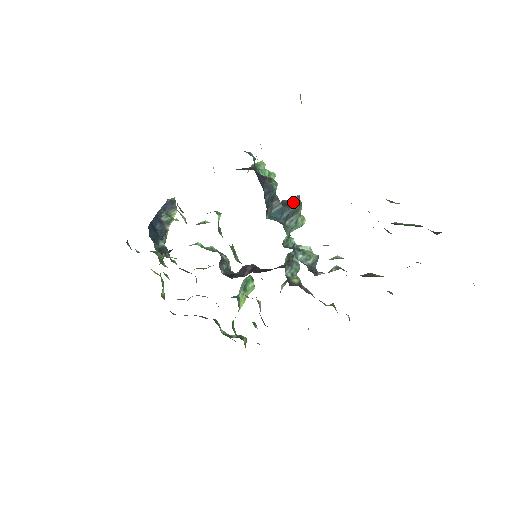
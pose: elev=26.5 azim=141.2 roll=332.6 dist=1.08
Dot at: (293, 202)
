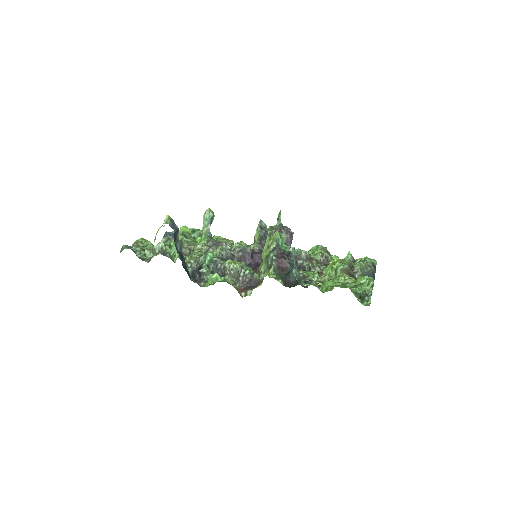
Dot at: (290, 239)
